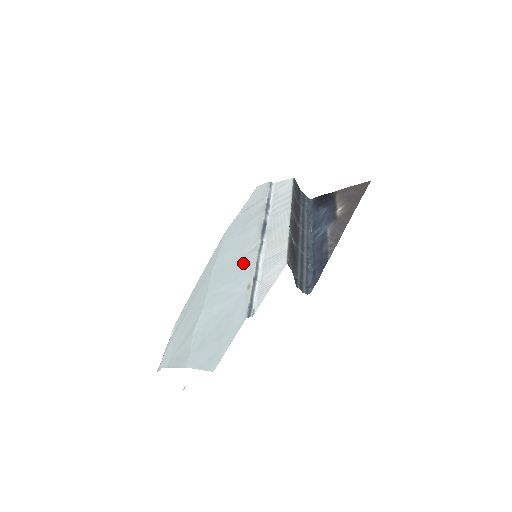
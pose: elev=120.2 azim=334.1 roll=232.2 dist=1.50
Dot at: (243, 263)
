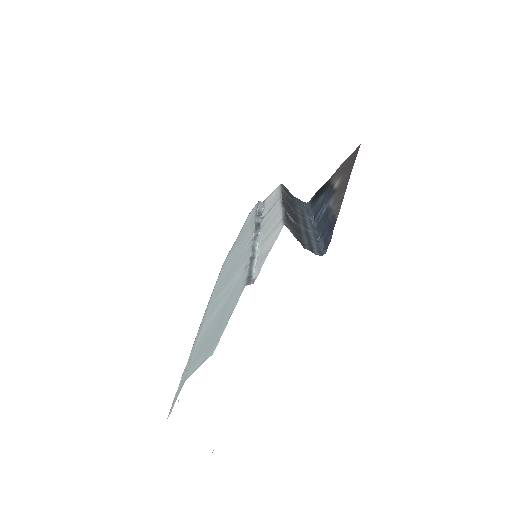
Dot at: (239, 260)
